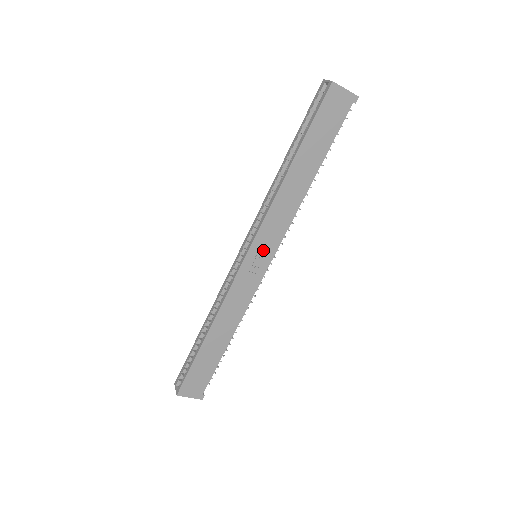
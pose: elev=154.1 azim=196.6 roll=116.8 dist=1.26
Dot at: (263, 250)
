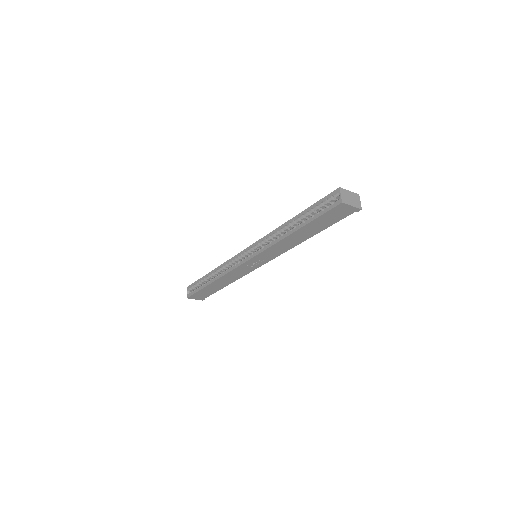
Dot at: (261, 260)
